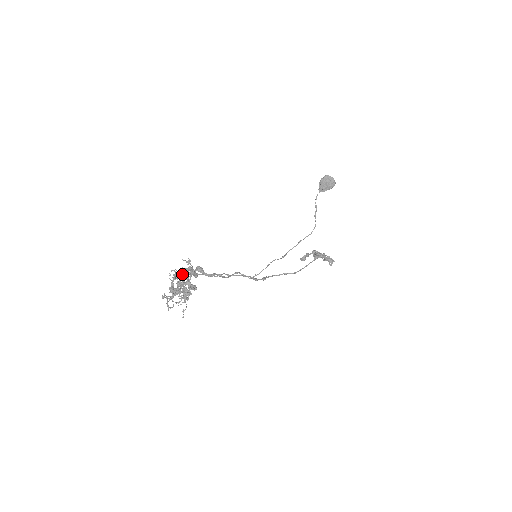
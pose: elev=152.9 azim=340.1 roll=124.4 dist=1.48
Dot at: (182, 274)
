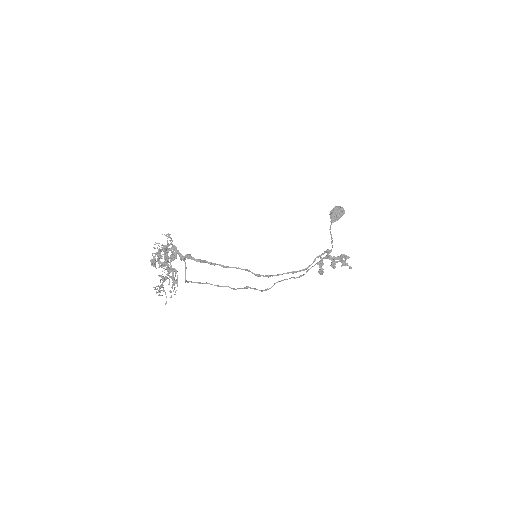
Dot at: occluded
